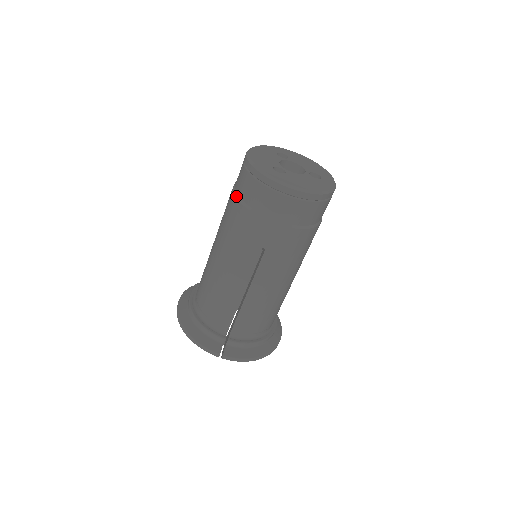
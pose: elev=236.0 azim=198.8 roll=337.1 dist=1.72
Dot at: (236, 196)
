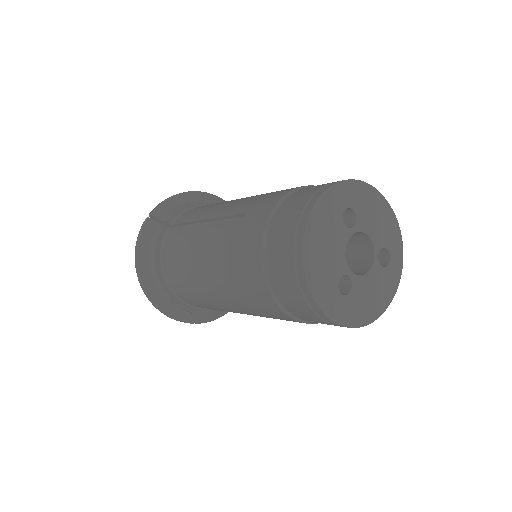
Dot at: (267, 285)
